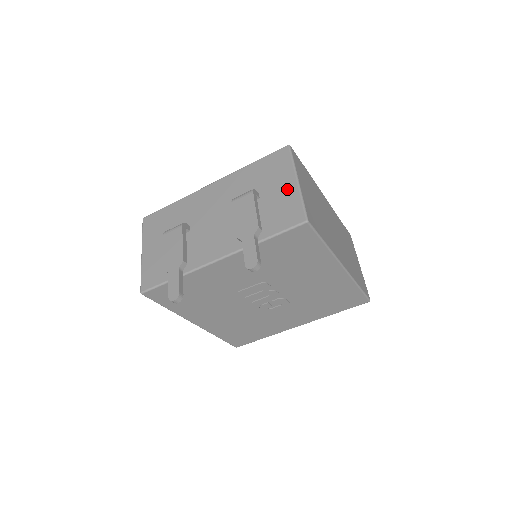
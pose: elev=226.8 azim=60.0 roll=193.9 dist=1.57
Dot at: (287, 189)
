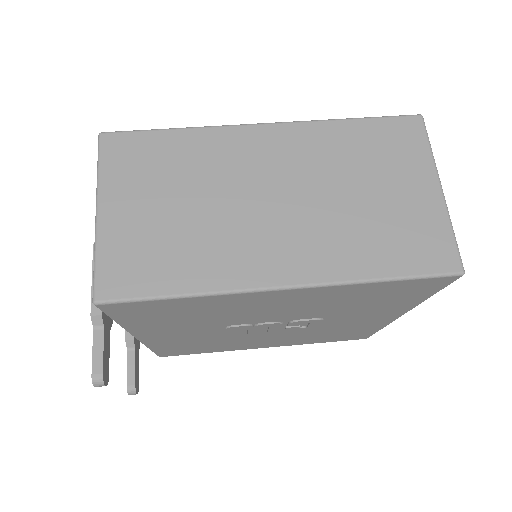
Dot at: occluded
